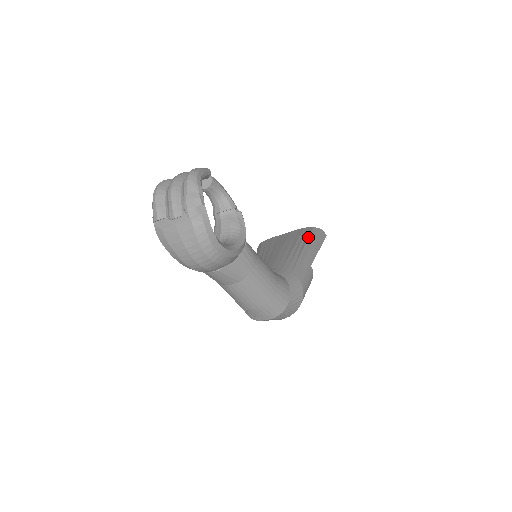
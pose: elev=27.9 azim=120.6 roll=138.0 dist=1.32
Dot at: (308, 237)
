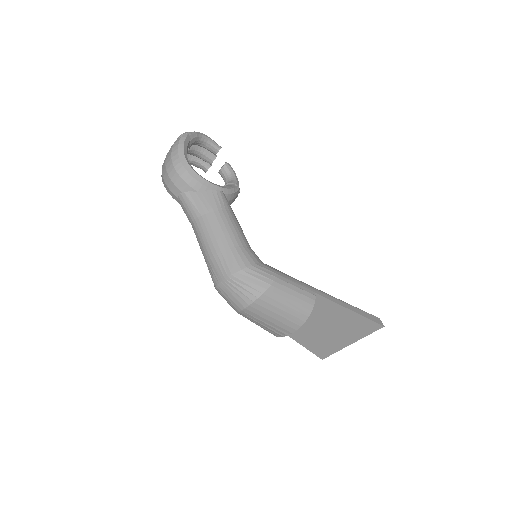
Dot at: occluded
